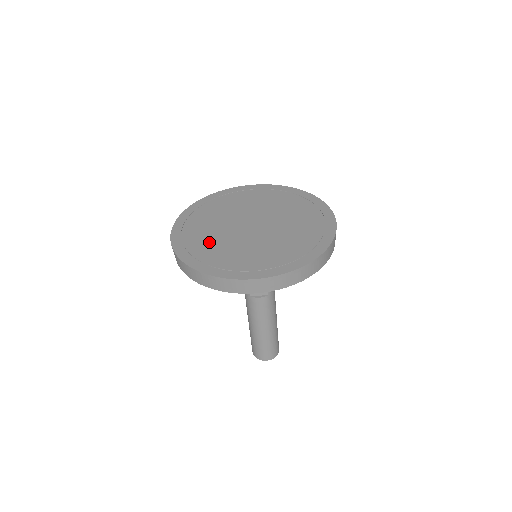
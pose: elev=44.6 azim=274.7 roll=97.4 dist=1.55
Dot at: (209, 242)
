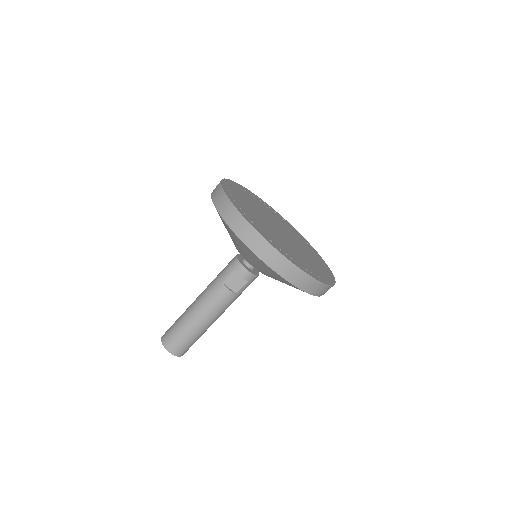
Dot at: (250, 210)
